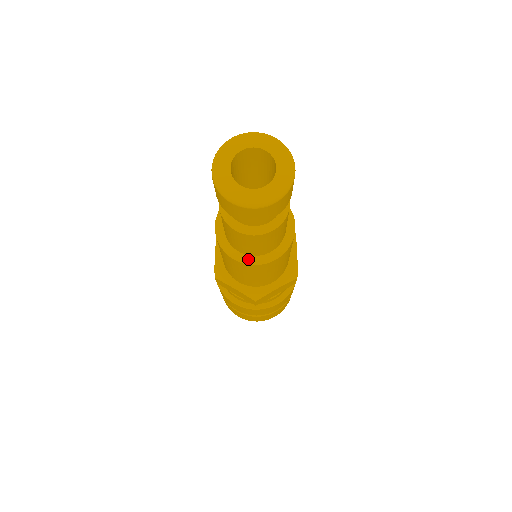
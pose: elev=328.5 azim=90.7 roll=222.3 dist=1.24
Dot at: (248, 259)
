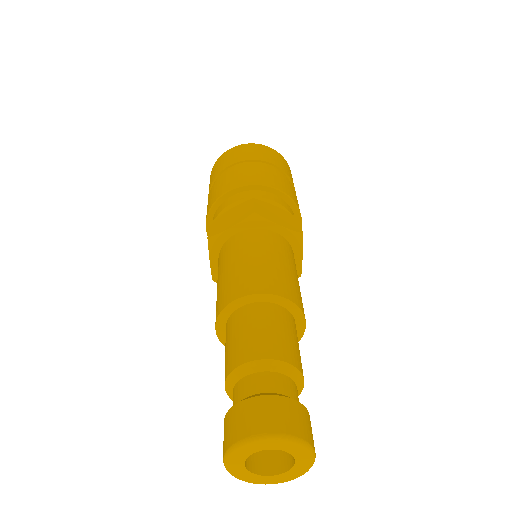
Dot at: occluded
